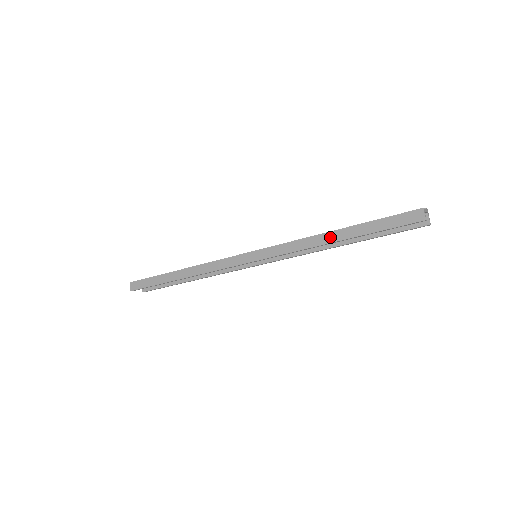
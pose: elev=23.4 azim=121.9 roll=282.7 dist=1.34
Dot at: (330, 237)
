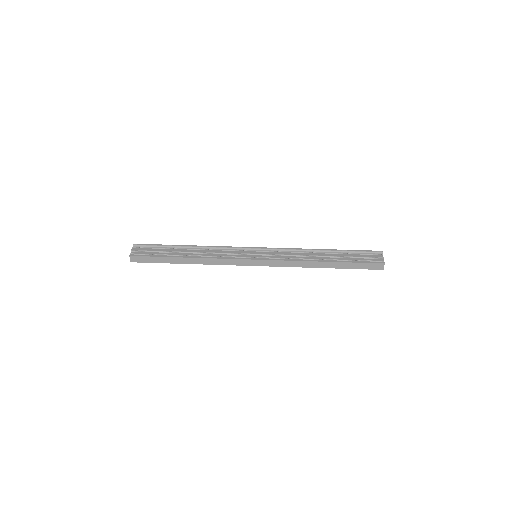
Dot at: (321, 265)
